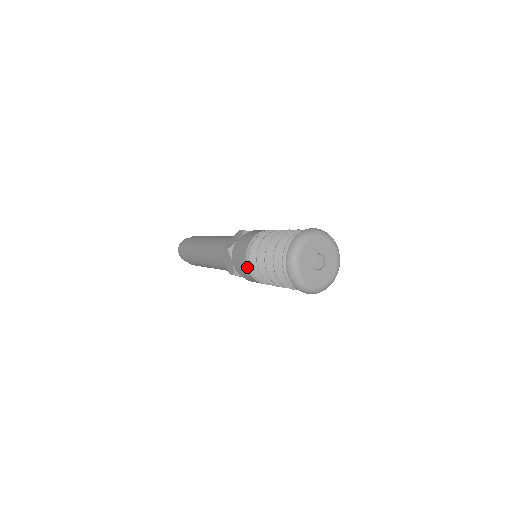
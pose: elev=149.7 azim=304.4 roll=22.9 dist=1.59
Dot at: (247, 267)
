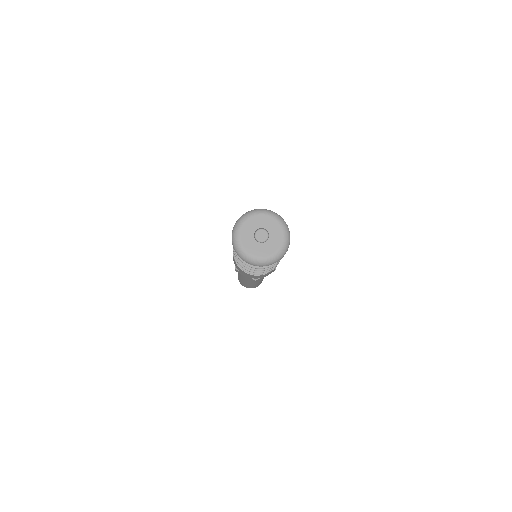
Dot at: occluded
